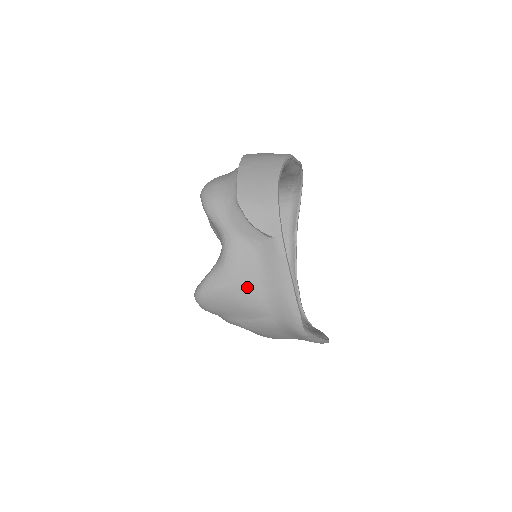
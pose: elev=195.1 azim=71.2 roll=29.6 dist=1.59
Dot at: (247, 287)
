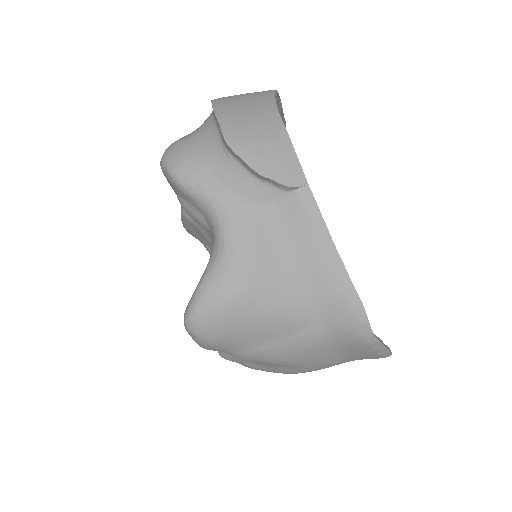
Dot at: (269, 283)
